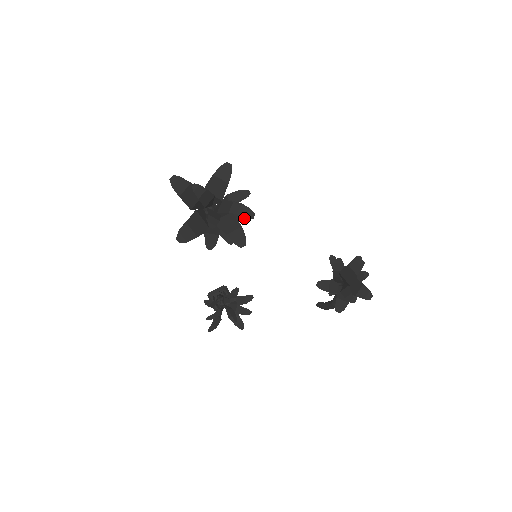
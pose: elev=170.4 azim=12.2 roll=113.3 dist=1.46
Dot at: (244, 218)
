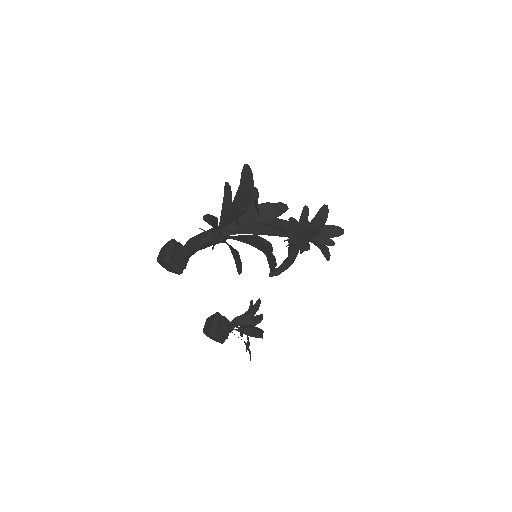
Dot at: occluded
